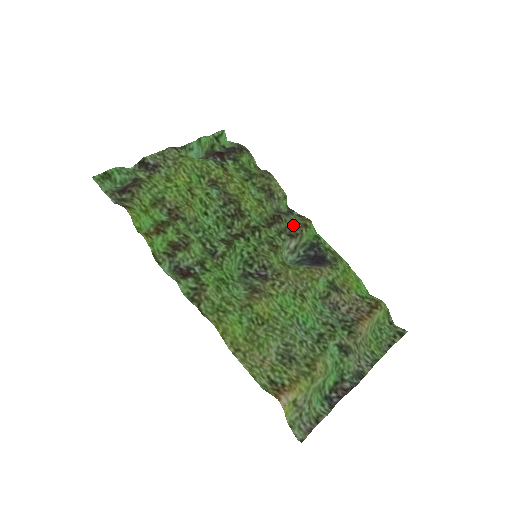
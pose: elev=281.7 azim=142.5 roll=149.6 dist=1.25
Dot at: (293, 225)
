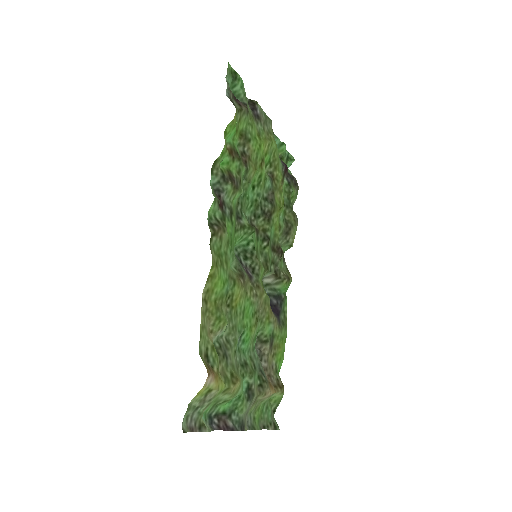
Dot at: (282, 268)
